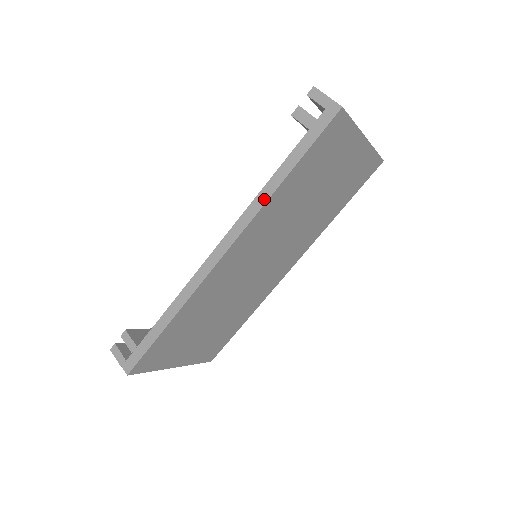
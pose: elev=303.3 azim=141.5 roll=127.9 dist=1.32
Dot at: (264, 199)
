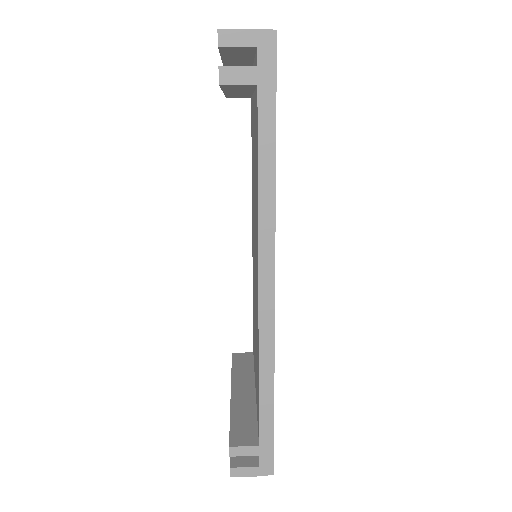
Dot at: (270, 198)
